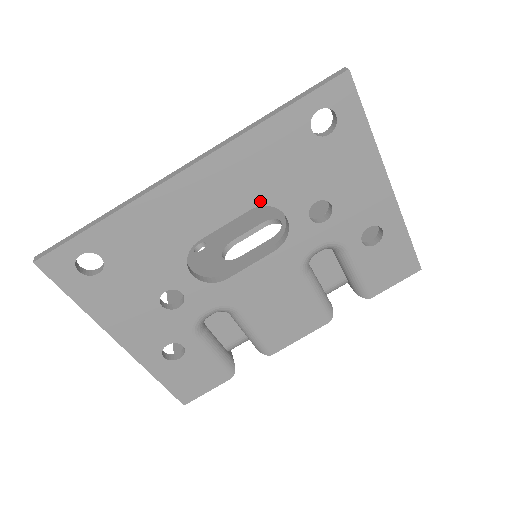
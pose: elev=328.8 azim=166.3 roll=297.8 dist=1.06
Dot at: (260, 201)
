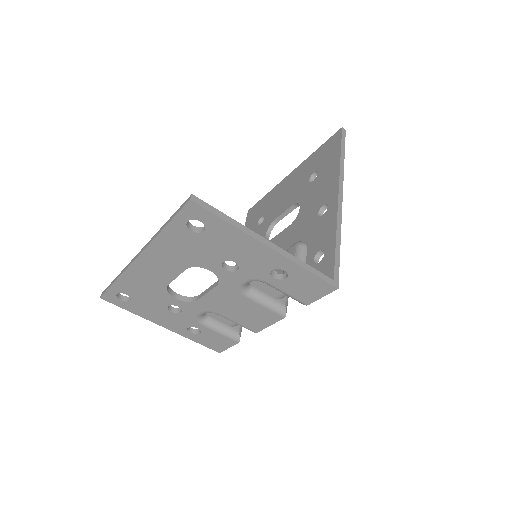
Dot at: (188, 265)
